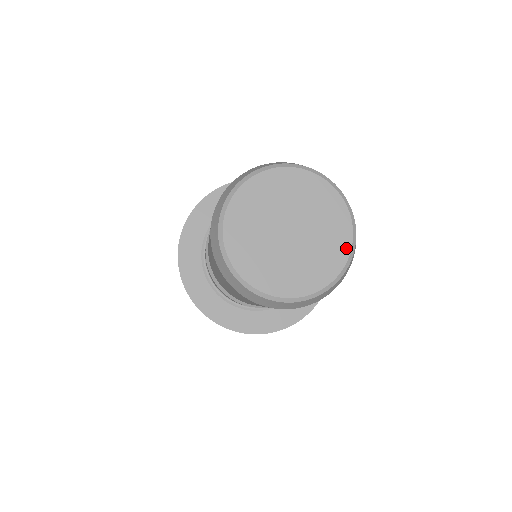
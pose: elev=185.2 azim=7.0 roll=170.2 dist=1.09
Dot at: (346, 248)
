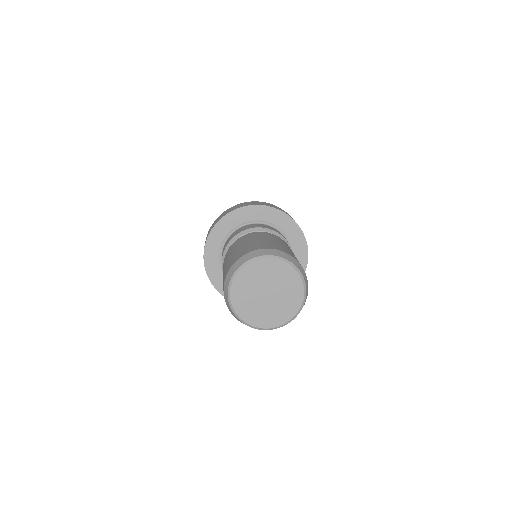
Dot at: (293, 272)
